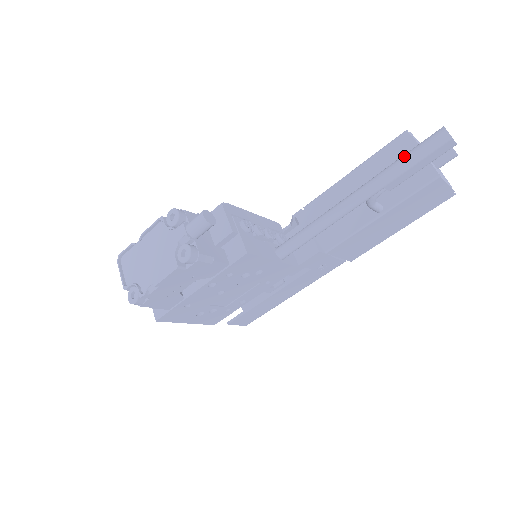
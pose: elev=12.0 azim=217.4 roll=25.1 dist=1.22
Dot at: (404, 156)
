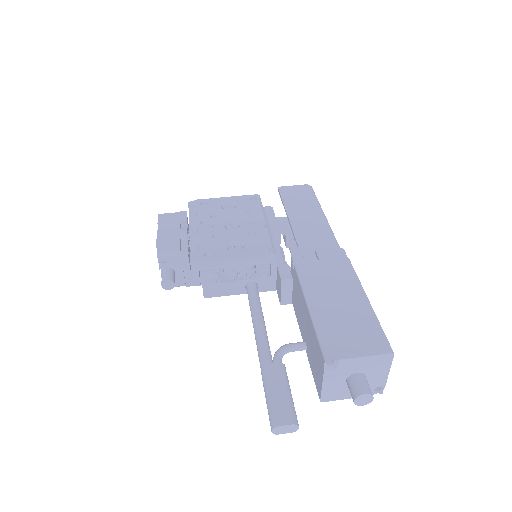
Dot at: (265, 392)
